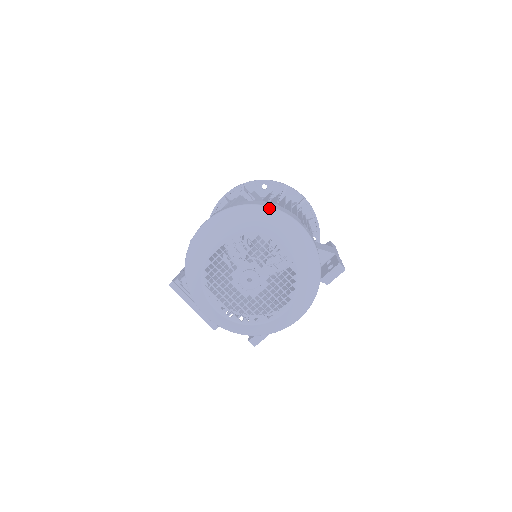
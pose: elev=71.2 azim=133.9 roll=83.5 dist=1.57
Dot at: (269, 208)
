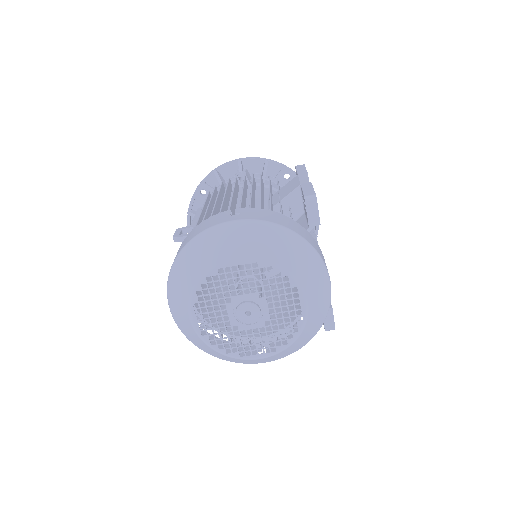
Dot at: (190, 243)
